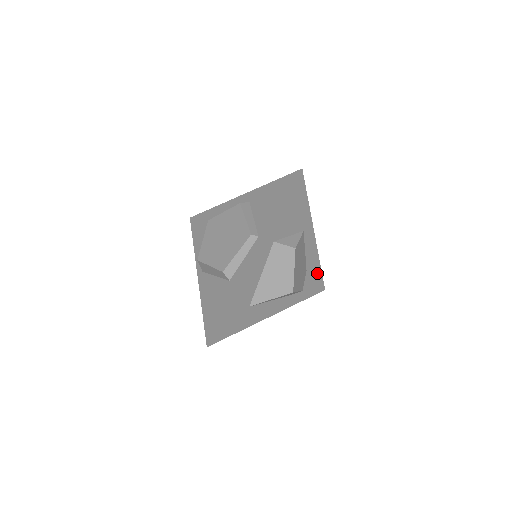
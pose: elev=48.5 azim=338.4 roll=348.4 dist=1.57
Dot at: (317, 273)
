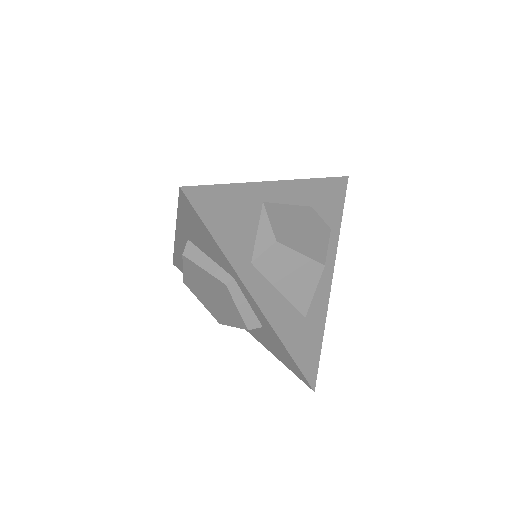
Dot at: (323, 187)
